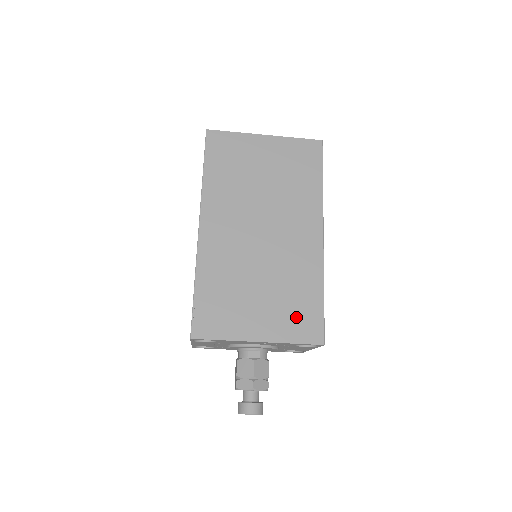
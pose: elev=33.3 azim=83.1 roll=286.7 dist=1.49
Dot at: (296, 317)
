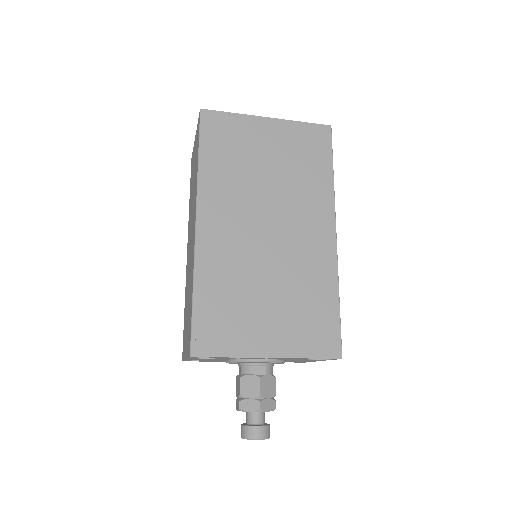
Dot at: (310, 328)
